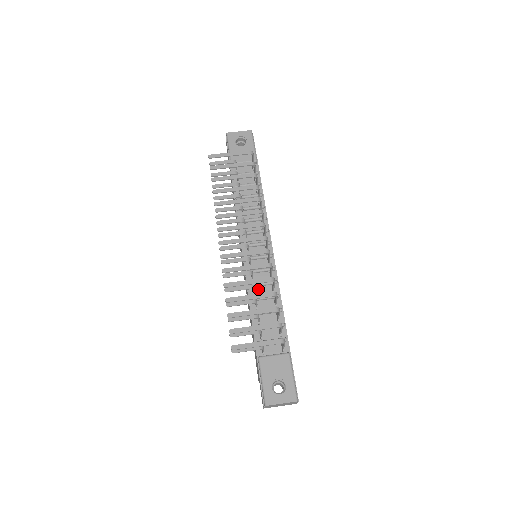
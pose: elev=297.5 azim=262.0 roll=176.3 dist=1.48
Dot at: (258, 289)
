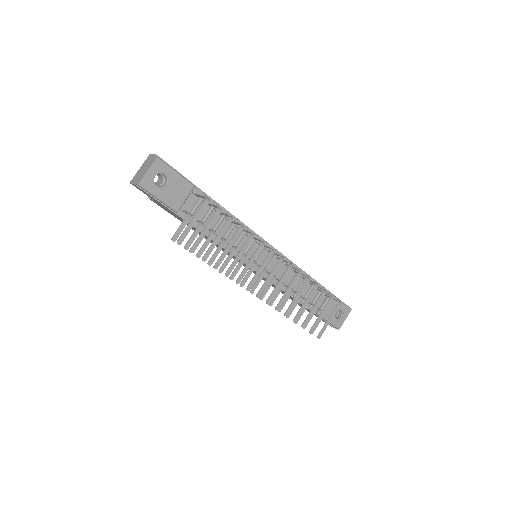
Dot at: (284, 280)
